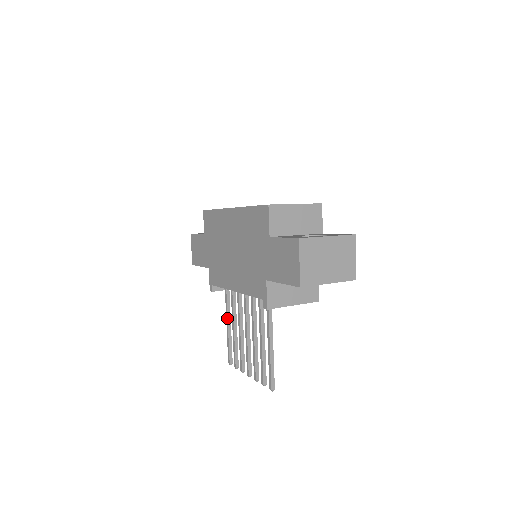
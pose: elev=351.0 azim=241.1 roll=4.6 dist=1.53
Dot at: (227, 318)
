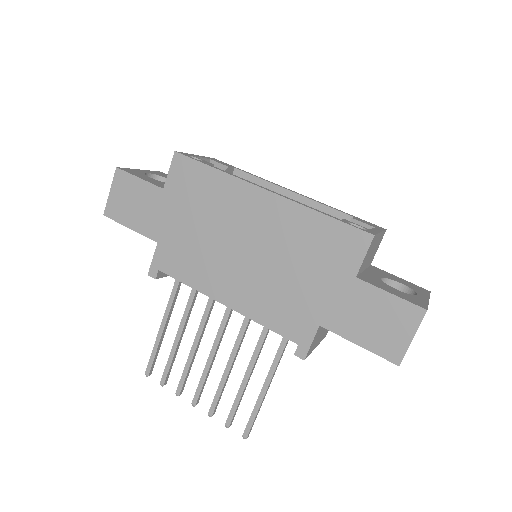
Dot at: (166, 318)
